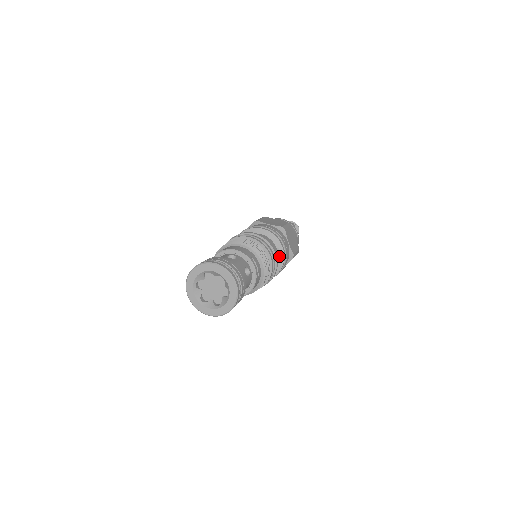
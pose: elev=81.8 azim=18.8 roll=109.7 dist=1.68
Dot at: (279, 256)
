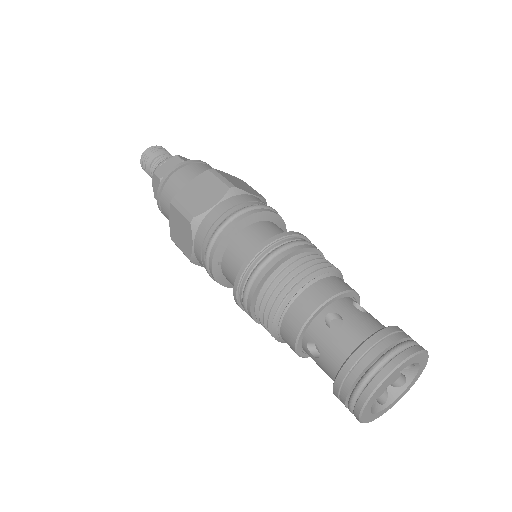
Dot at: occluded
